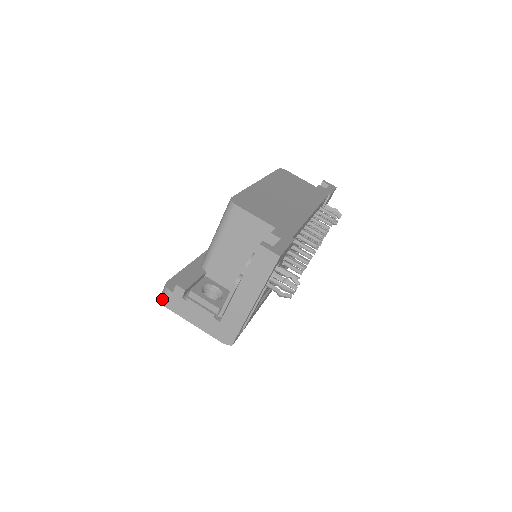
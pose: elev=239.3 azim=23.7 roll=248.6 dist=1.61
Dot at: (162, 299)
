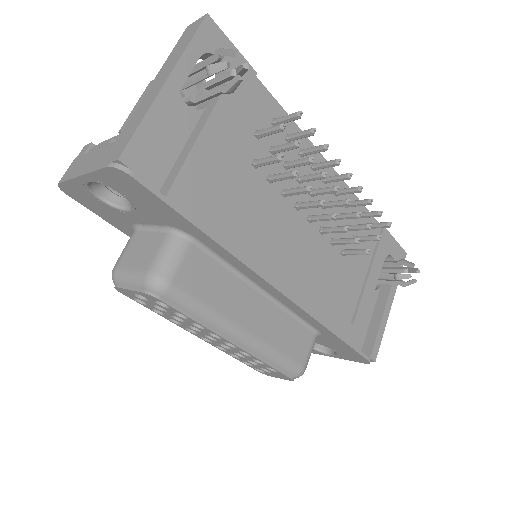
Dot at: occluded
